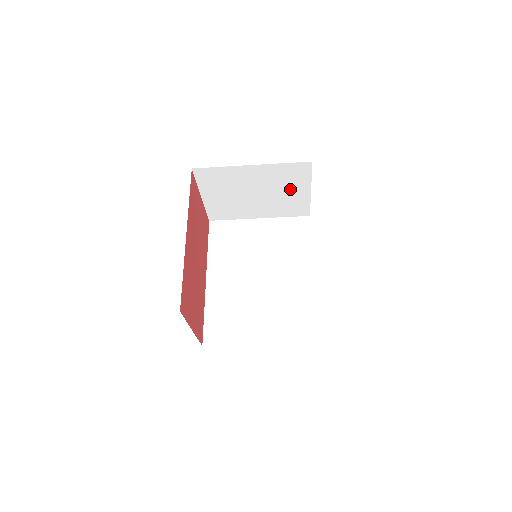
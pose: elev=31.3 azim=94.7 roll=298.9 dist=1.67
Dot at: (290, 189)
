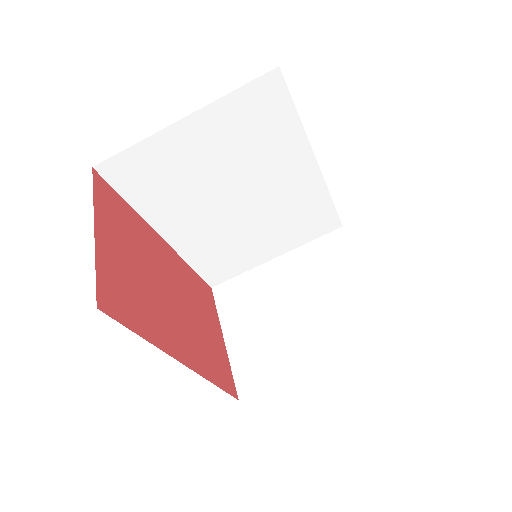
Dot at: (337, 282)
